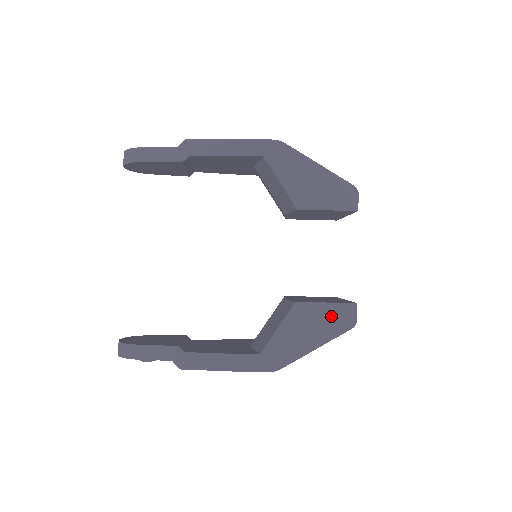
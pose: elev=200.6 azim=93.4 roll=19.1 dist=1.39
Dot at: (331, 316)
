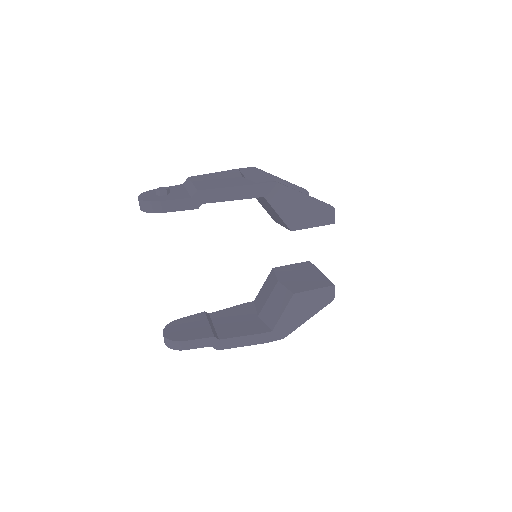
Dot at: (318, 297)
